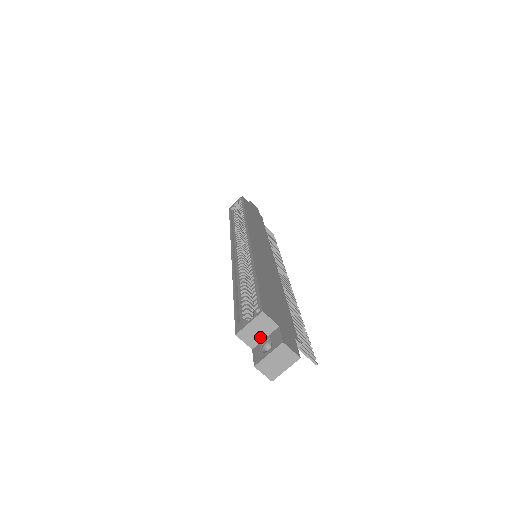
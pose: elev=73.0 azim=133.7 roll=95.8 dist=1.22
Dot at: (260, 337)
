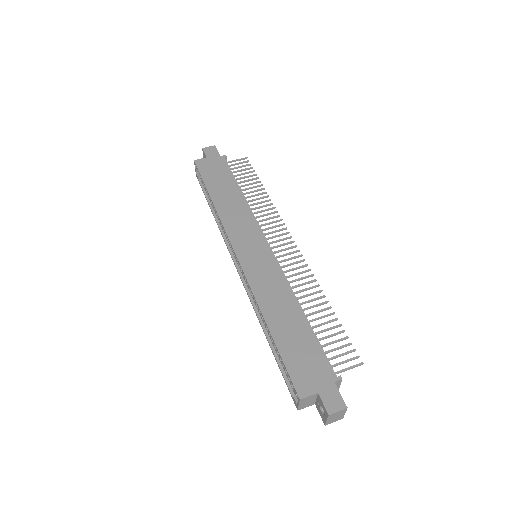
Dot at: (313, 401)
